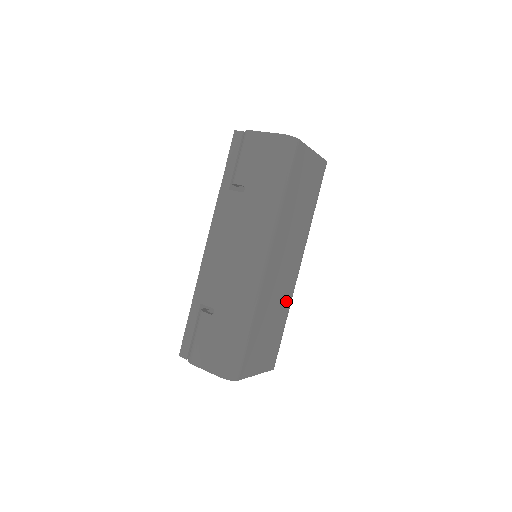
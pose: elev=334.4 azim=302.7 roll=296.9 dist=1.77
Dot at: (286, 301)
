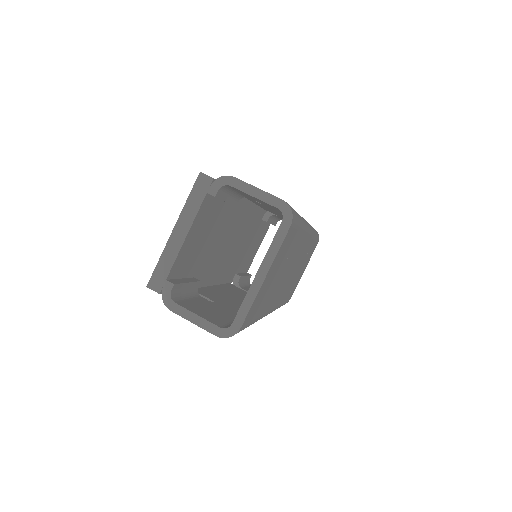
Dot at: (307, 249)
